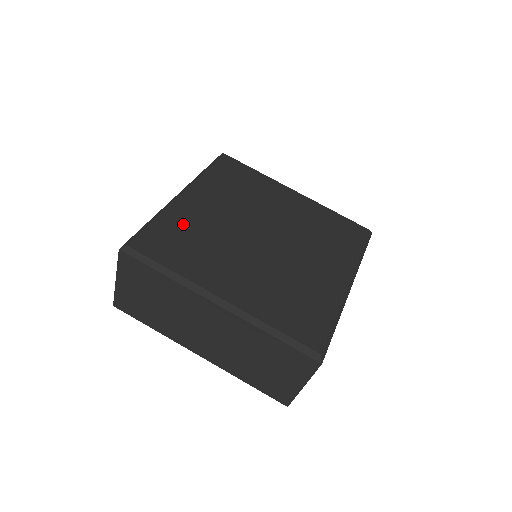
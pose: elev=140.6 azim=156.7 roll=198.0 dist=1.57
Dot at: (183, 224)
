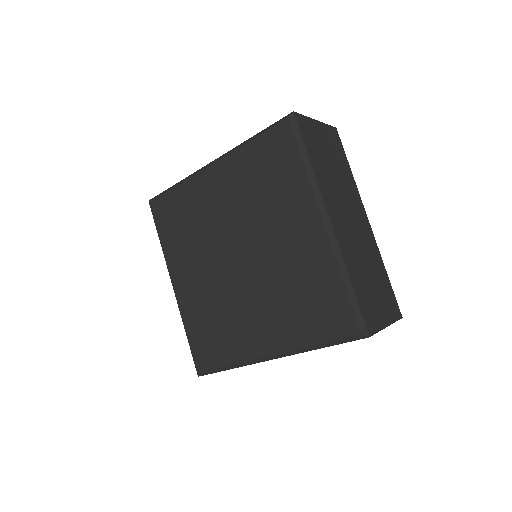
Dot at: (198, 316)
